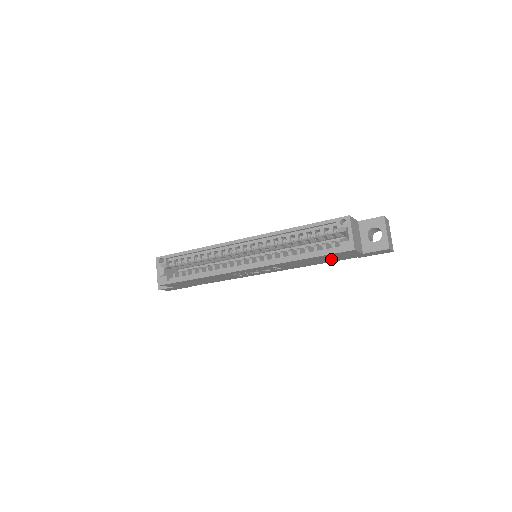
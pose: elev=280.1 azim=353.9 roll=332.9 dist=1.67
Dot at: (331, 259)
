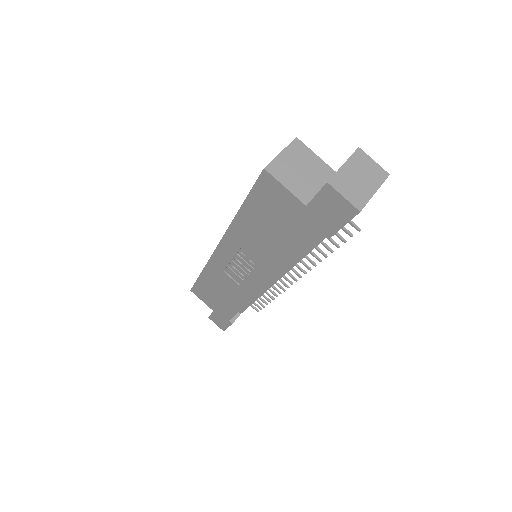
Dot at: (286, 231)
